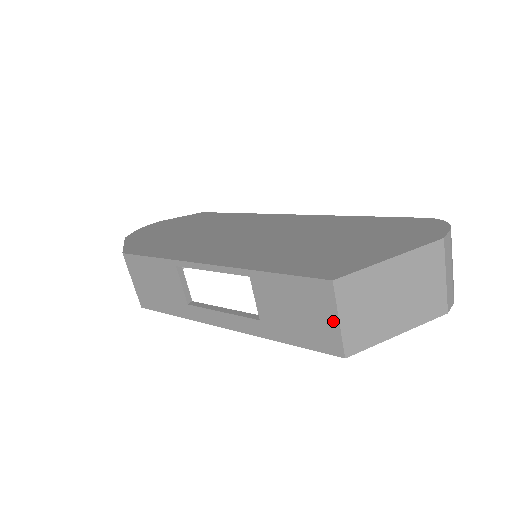
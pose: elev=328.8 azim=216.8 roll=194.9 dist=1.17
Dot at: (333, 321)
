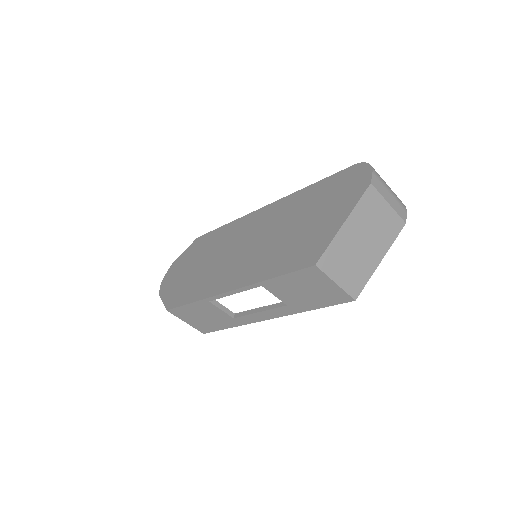
Dot at: (332, 285)
